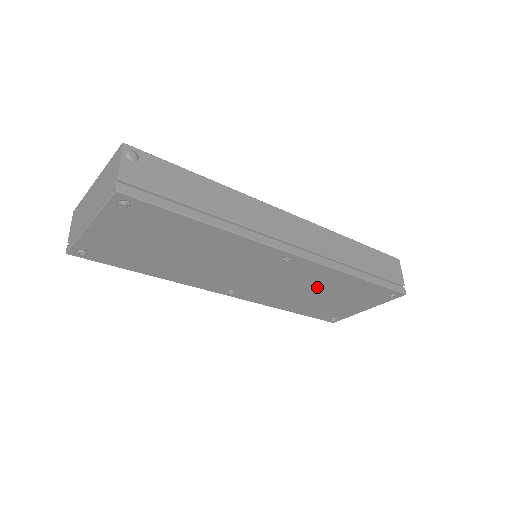
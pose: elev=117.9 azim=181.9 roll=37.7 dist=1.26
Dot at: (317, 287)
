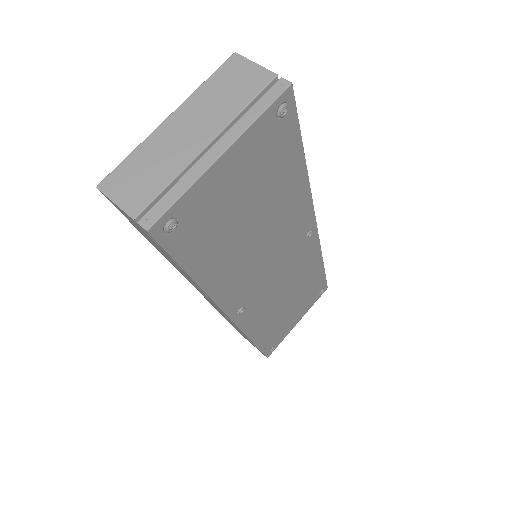
Dot at: (296, 285)
